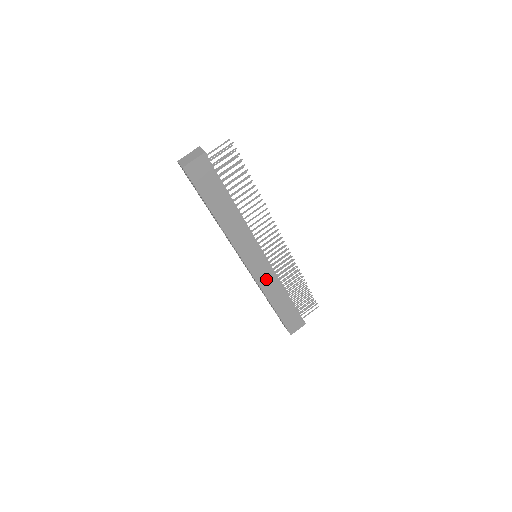
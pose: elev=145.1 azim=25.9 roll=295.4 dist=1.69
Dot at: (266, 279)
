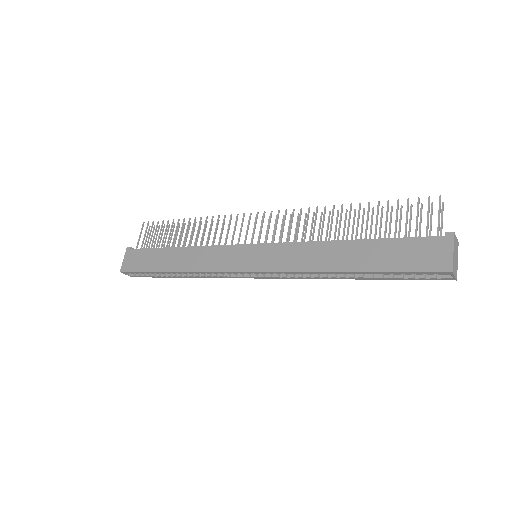
Dot at: (286, 258)
